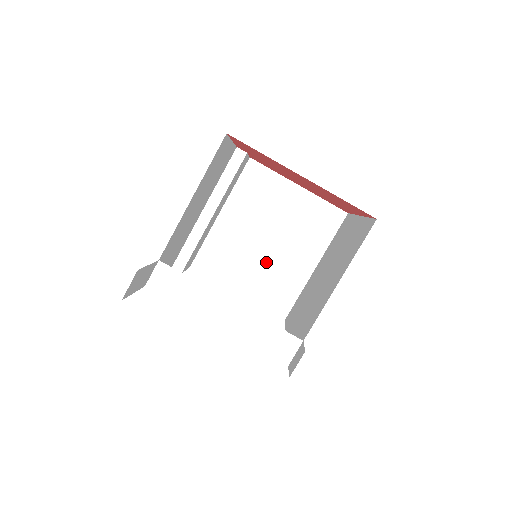
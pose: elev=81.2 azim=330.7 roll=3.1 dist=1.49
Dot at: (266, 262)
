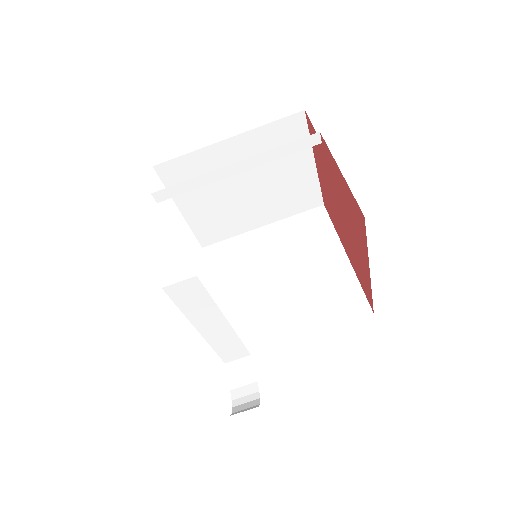
Dot at: (229, 202)
